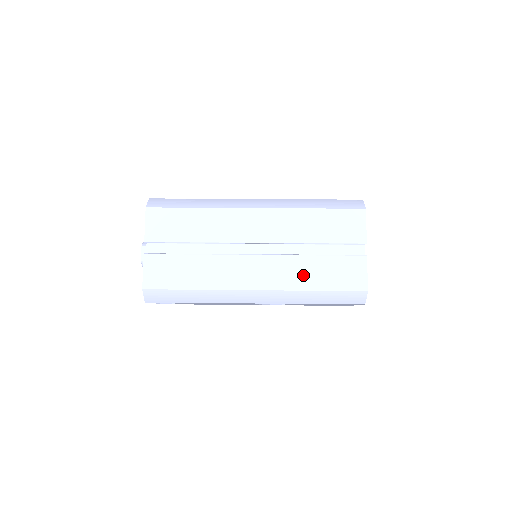
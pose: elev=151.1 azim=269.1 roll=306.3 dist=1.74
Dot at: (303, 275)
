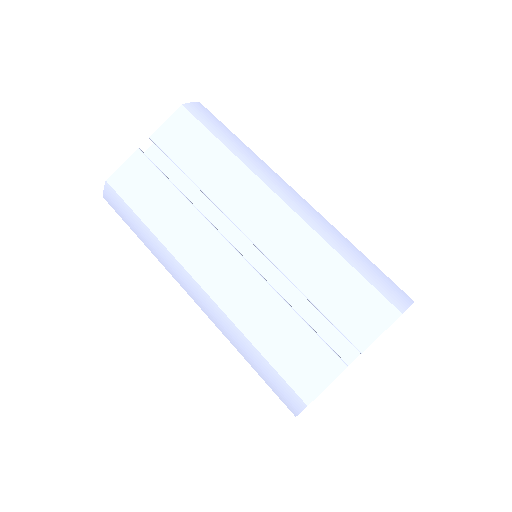
Dot at: (257, 316)
